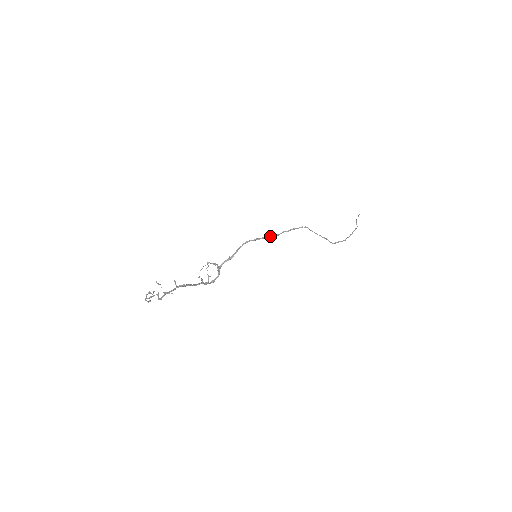
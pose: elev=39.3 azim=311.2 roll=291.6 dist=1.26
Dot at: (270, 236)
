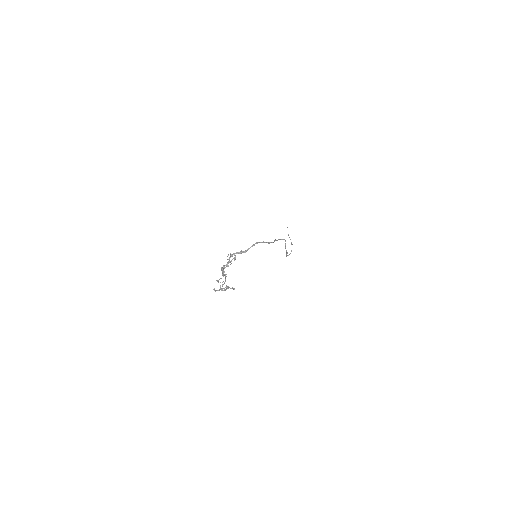
Dot at: (270, 242)
